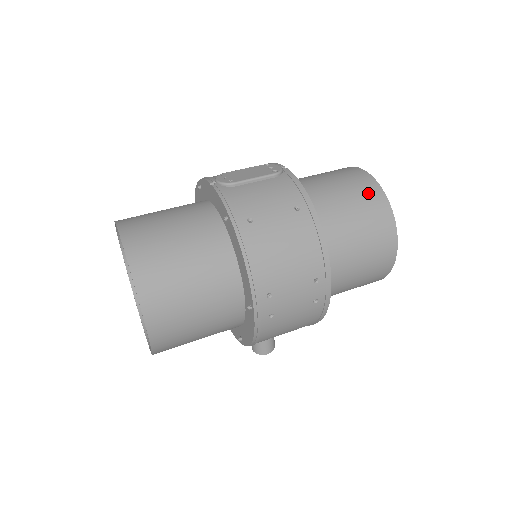
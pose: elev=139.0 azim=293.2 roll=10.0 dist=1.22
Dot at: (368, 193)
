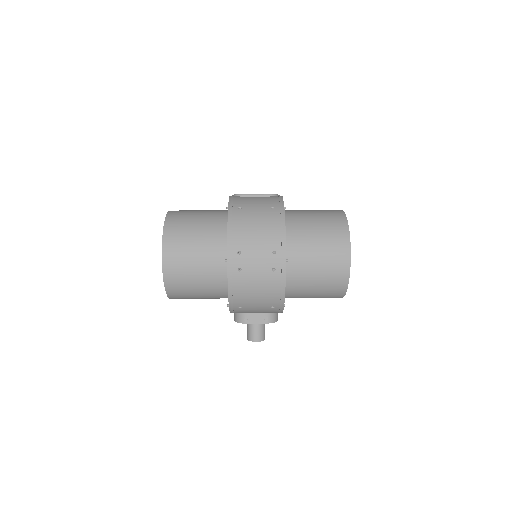
Dot at: (334, 217)
